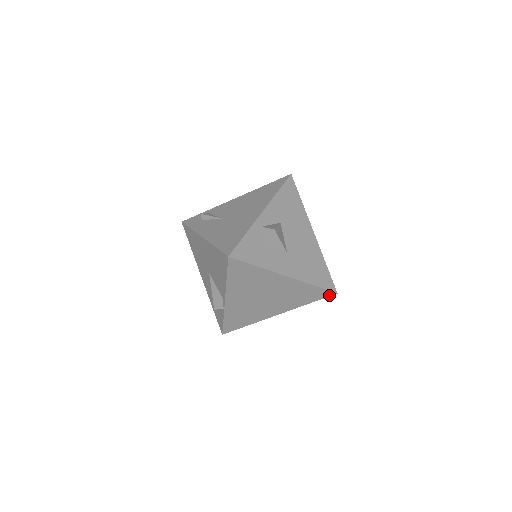
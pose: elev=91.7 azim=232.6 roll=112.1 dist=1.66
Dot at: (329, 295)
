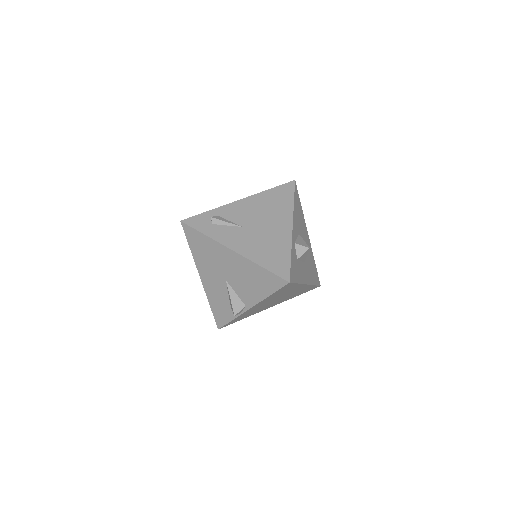
Dot at: occluded
